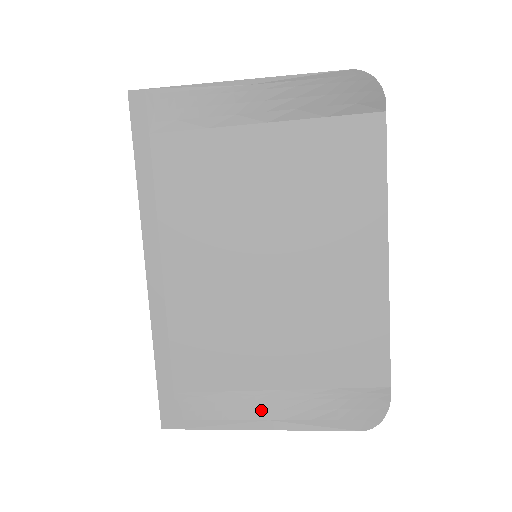
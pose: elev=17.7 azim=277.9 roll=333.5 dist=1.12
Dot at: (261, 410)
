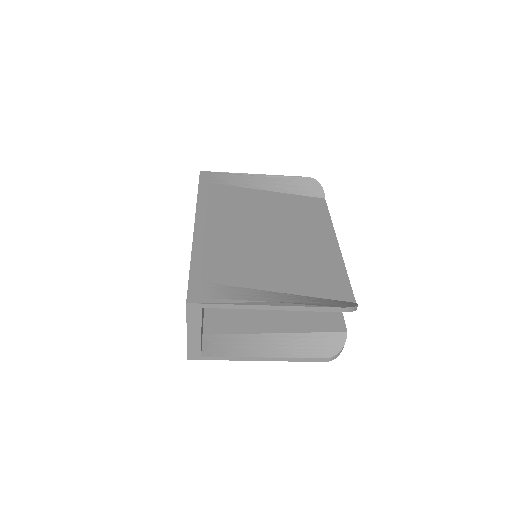
Dot at: (266, 298)
